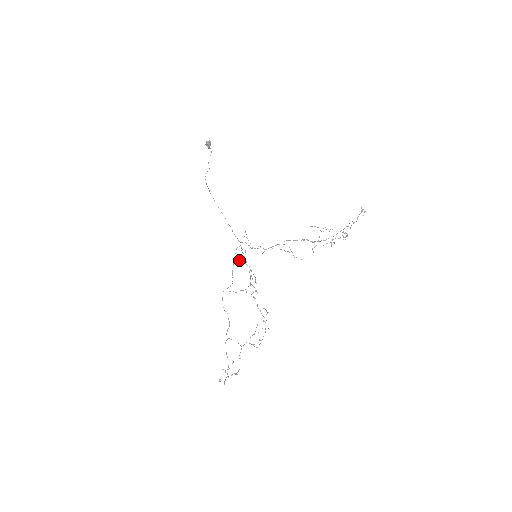
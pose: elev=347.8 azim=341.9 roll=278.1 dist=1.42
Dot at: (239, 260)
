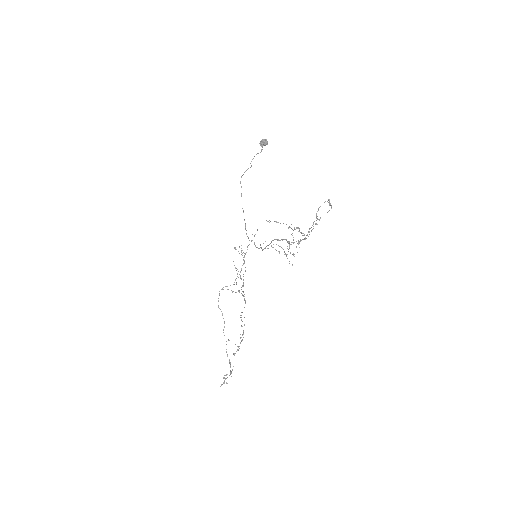
Dot at: (243, 259)
